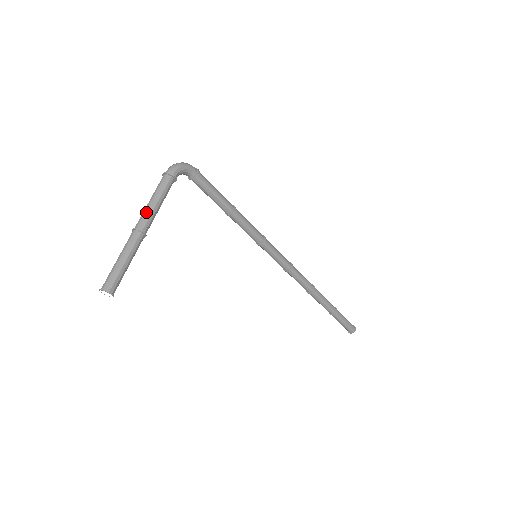
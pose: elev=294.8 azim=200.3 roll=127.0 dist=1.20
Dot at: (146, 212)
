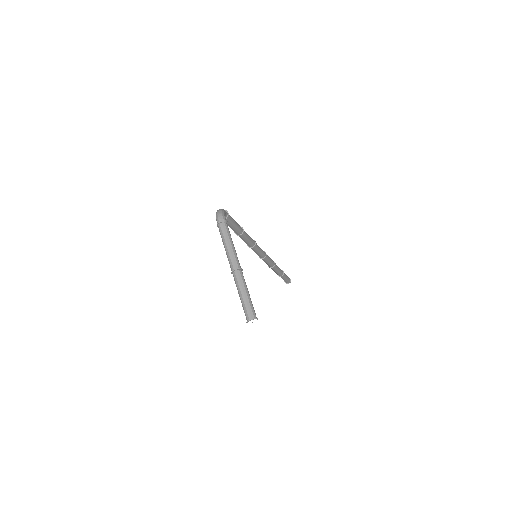
Dot at: (233, 255)
